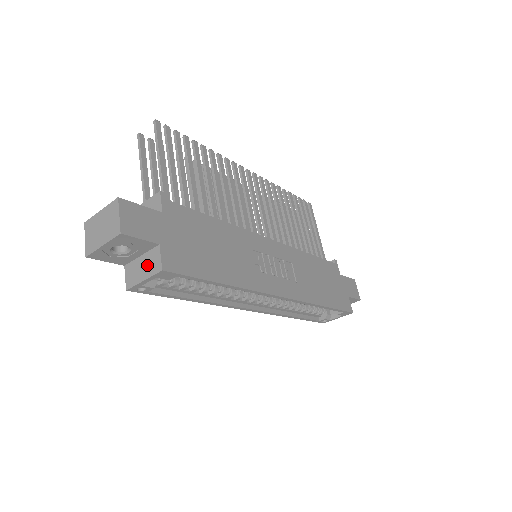
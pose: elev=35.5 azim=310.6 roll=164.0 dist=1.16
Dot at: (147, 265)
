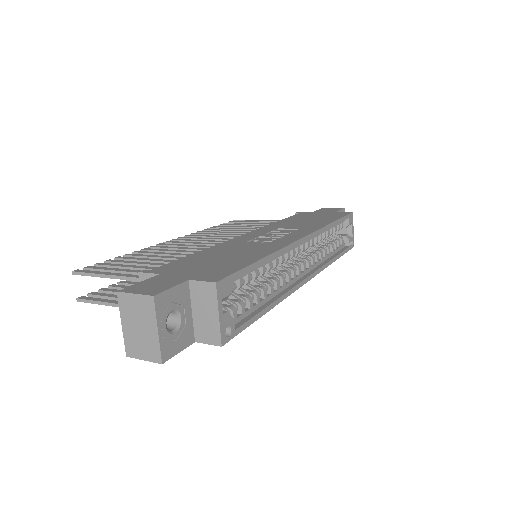
Dot at: (204, 305)
